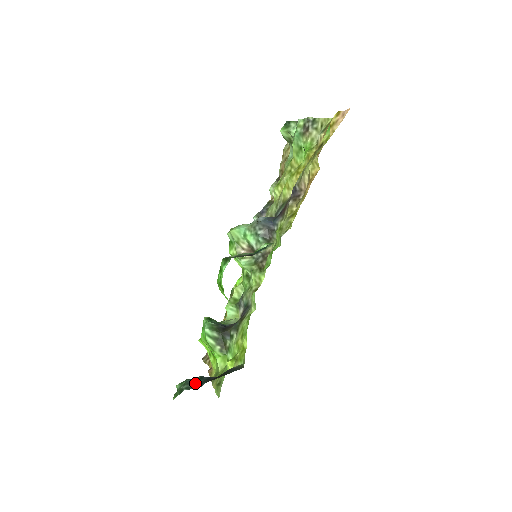
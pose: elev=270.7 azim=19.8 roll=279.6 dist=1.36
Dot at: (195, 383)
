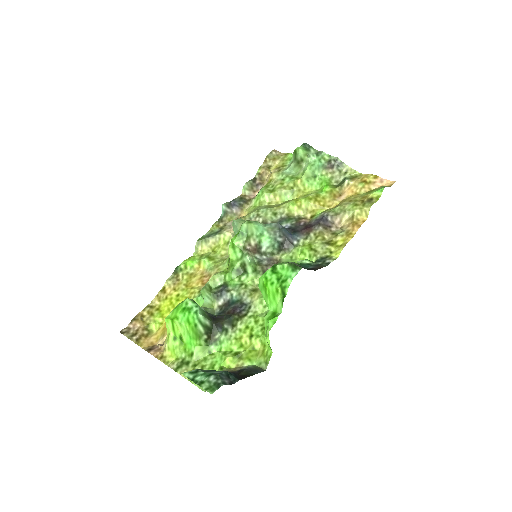
Dot at: (228, 378)
